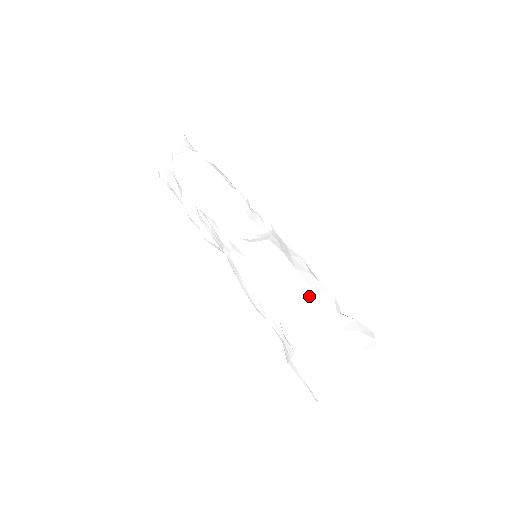
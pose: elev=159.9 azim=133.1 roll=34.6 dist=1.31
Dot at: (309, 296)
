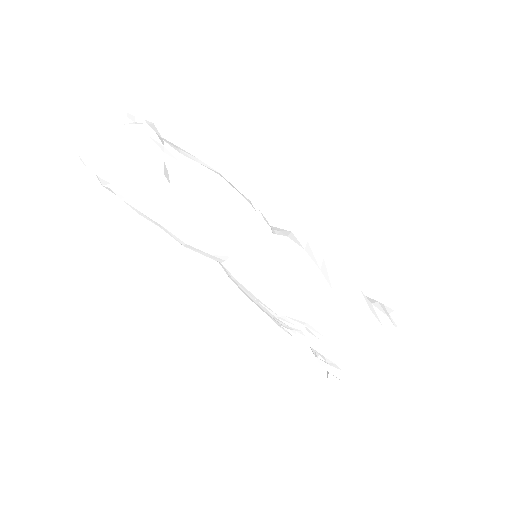
Dot at: (346, 281)
